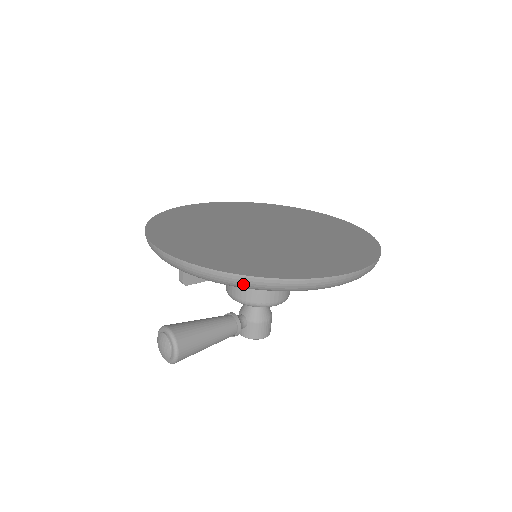
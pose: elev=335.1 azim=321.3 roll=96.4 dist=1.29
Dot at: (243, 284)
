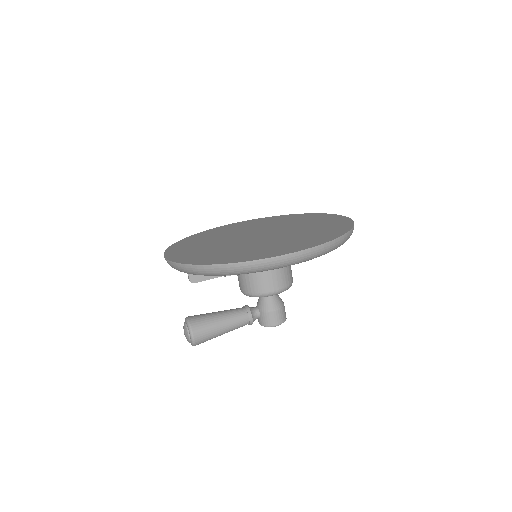
Dot at: (206, 272)
